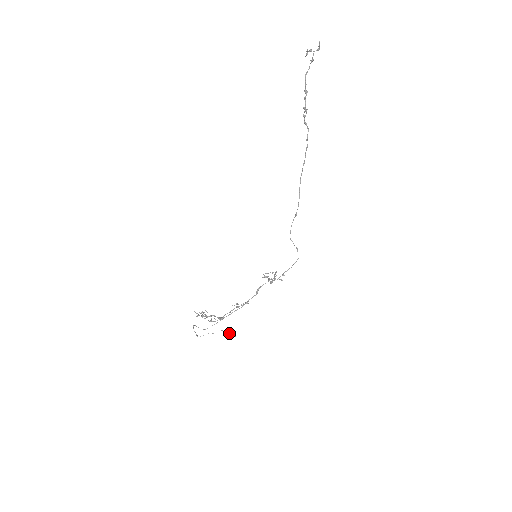
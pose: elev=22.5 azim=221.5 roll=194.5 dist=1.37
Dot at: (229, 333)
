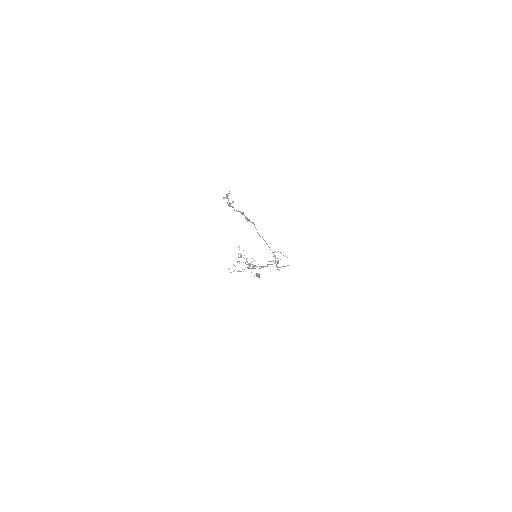
Dot at: occluded
